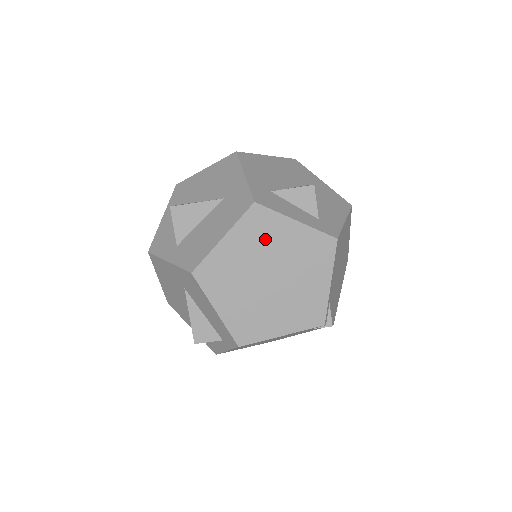
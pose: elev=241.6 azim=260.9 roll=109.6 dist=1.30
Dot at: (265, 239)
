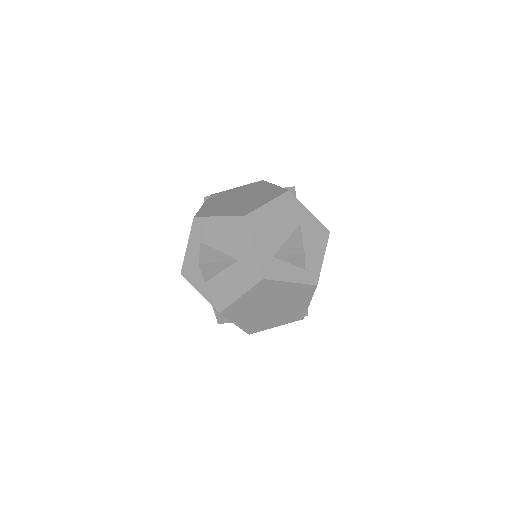
Dot at: (269, 293)
